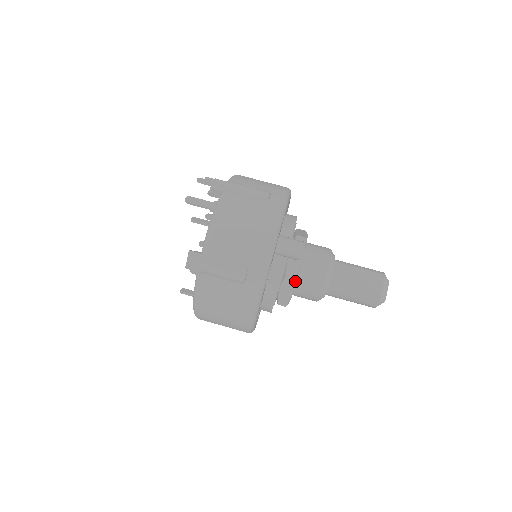
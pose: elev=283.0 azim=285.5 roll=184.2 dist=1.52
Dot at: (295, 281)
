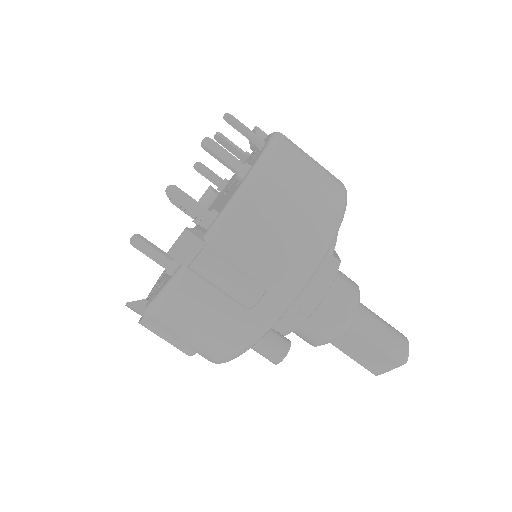
Dot at: occluded
